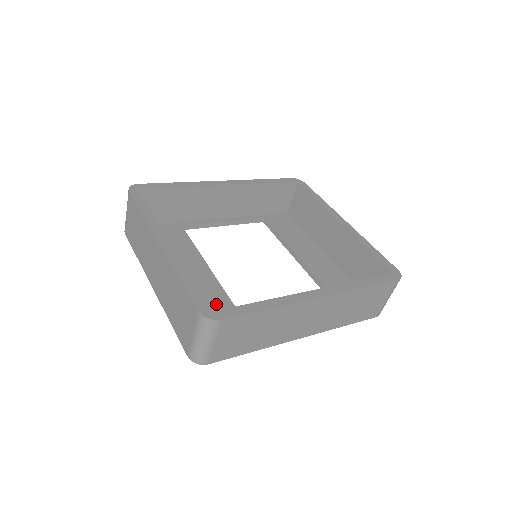
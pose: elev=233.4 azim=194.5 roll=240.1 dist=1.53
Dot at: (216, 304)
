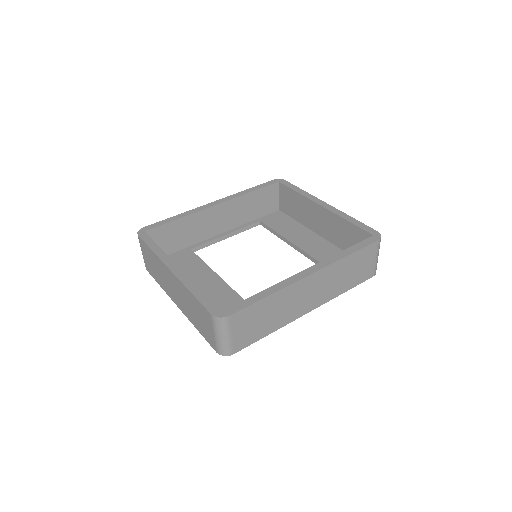
Dot at: (231, 305)
